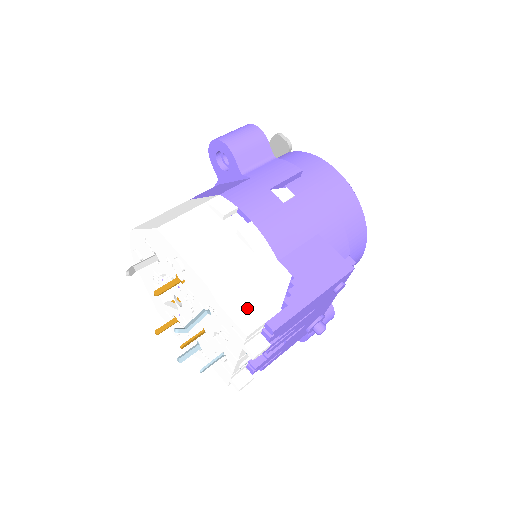
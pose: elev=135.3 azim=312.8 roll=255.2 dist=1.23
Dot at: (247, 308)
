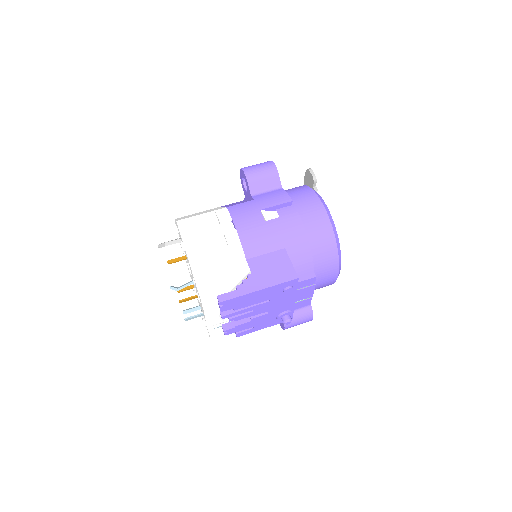
Dot at: (210, 284)
